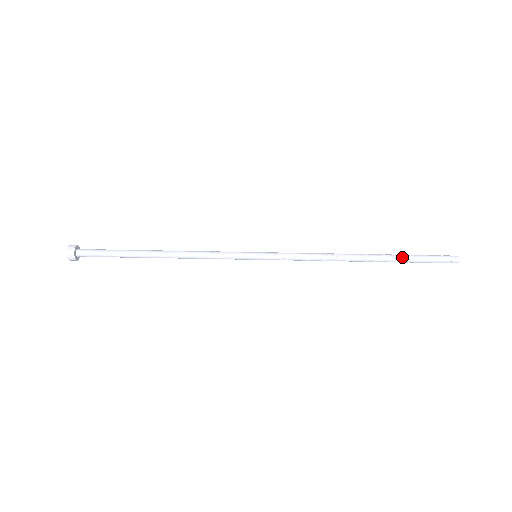
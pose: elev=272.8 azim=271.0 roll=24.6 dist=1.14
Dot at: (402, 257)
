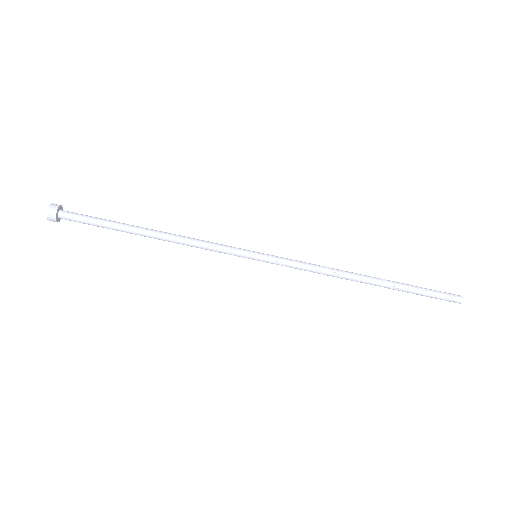
Dot at: (406, 290)
